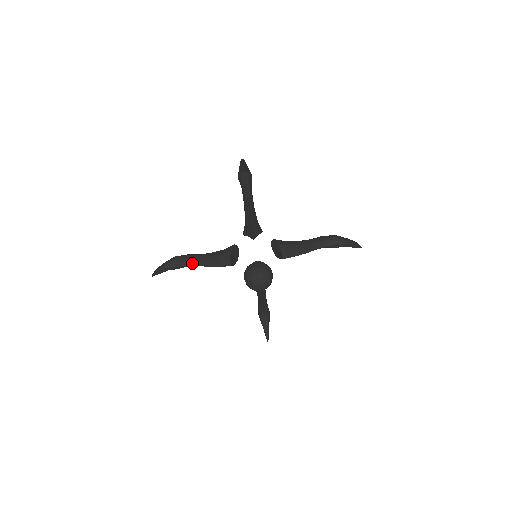
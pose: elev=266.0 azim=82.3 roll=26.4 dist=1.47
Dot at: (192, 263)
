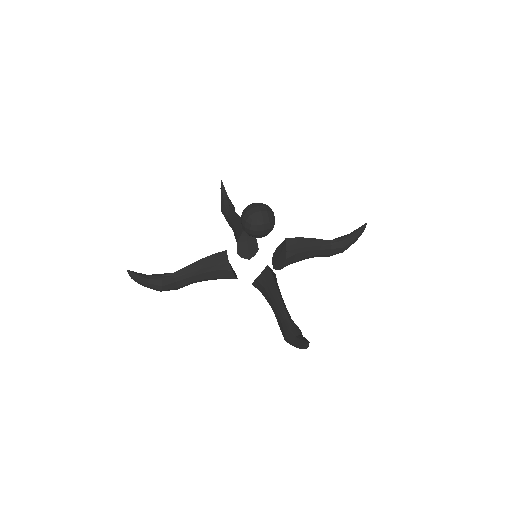
Dot at: (179, 270)
